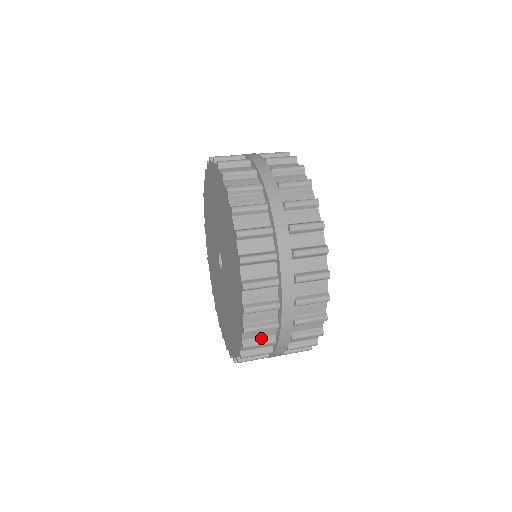
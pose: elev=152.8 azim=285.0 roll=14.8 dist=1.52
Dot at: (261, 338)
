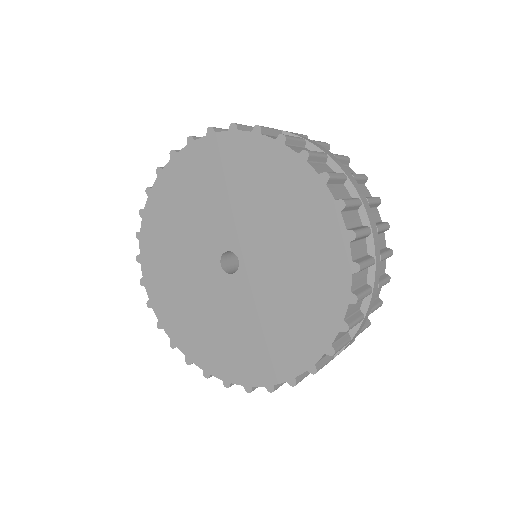
Dot at: (357, 227)
